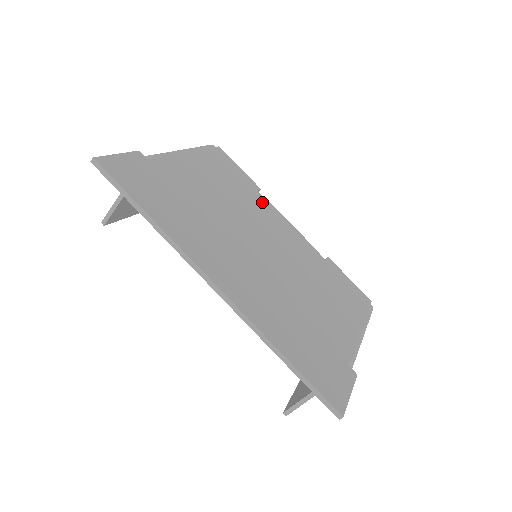
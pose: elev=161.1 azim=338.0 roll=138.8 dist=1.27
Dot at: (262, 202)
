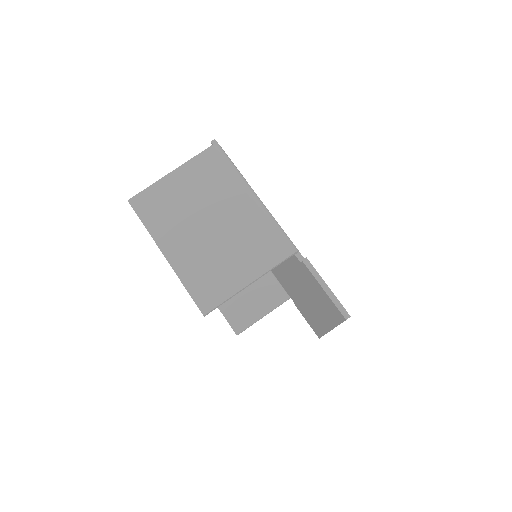
Dot at: occluded
